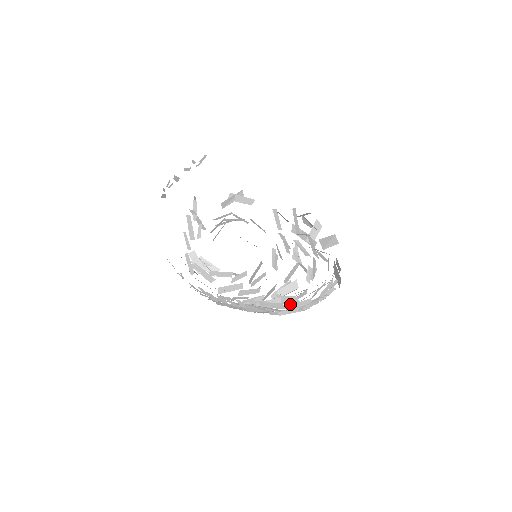
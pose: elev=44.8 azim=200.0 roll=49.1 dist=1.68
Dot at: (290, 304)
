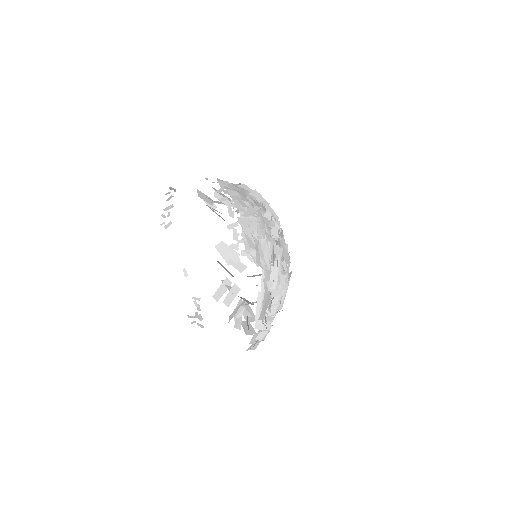
Dot at: occluded
